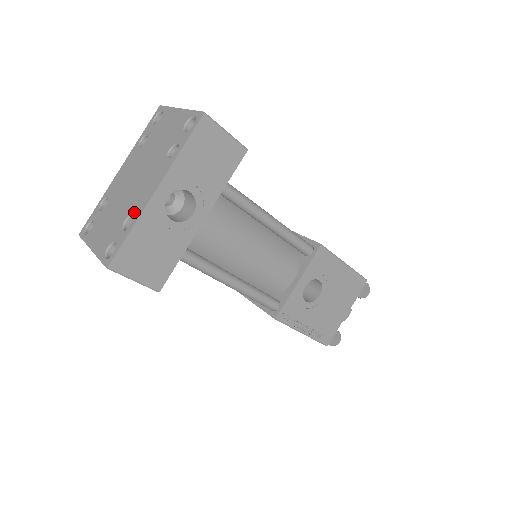
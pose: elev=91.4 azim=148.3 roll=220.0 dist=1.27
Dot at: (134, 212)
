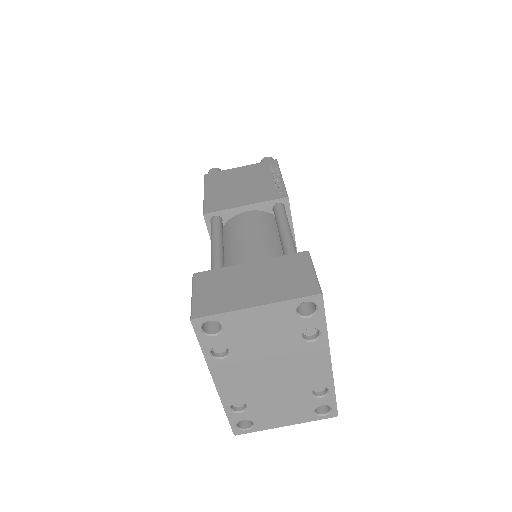
Dot at: (319, 385)
